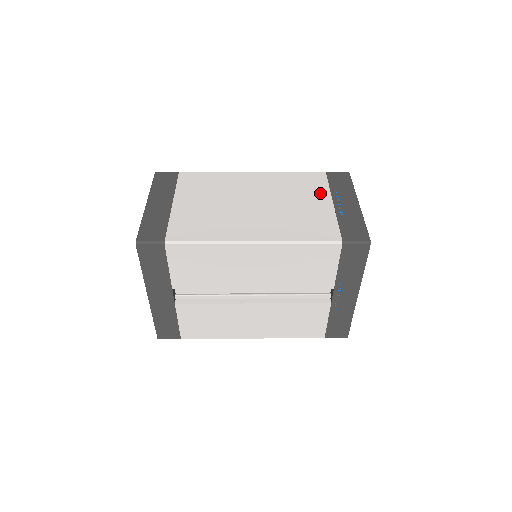
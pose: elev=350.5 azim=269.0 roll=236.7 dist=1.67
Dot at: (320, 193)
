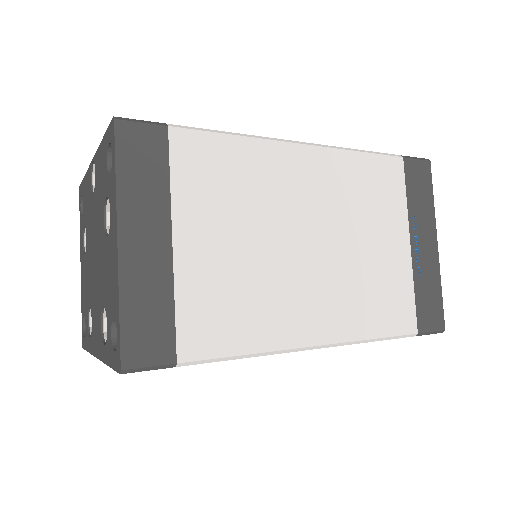
Dot at: (396, 218)
